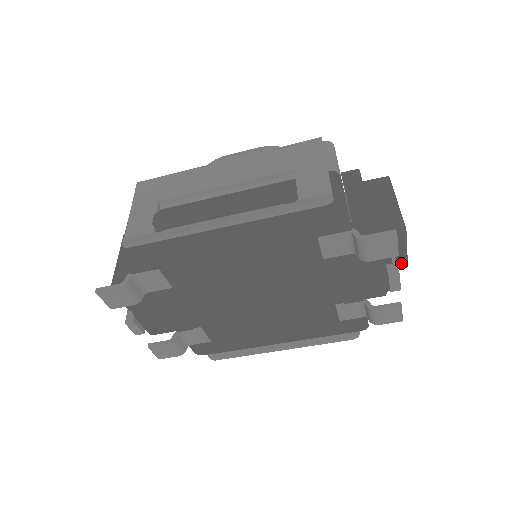
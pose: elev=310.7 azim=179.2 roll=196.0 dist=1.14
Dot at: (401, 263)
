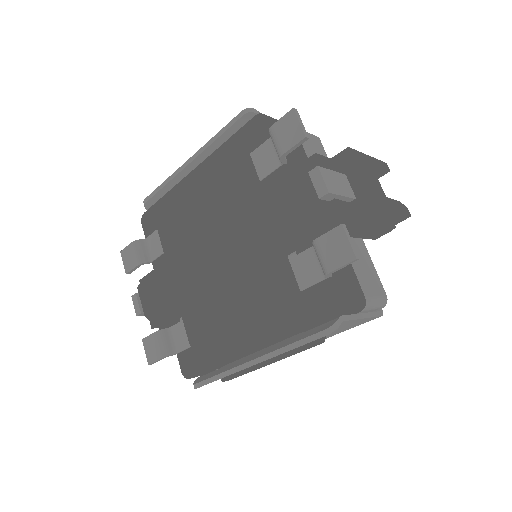
Dot at: (365, 202)
